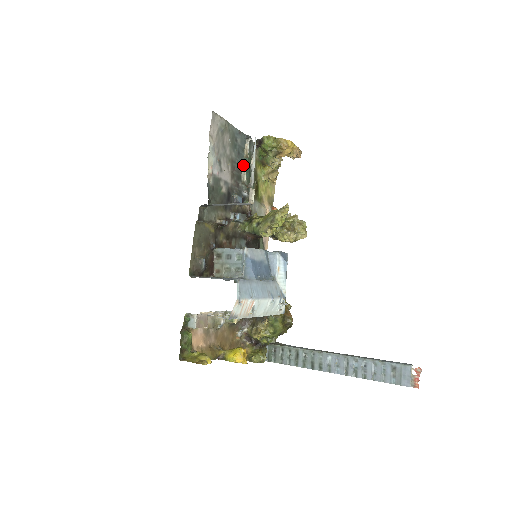
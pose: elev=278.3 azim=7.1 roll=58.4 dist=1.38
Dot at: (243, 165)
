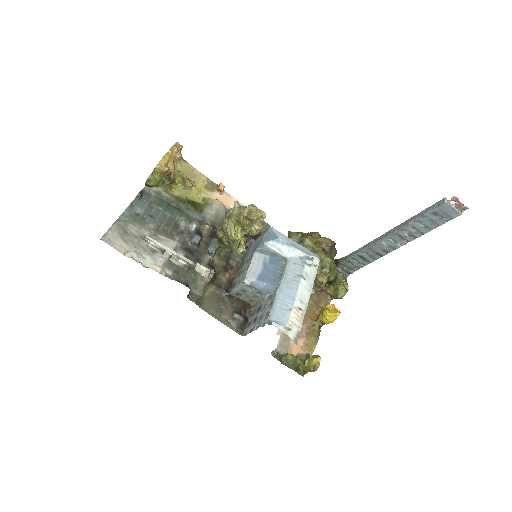
Dot at: (169, 259)
